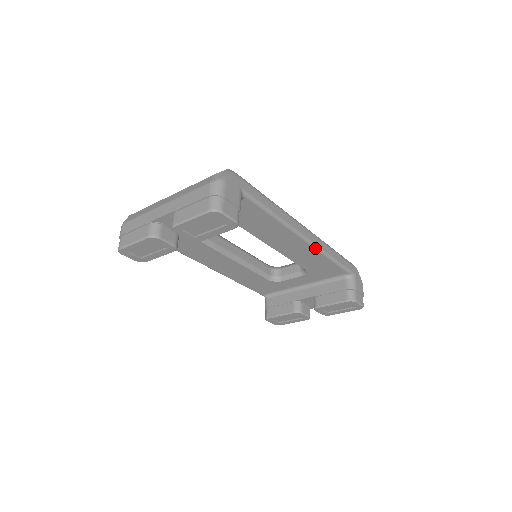
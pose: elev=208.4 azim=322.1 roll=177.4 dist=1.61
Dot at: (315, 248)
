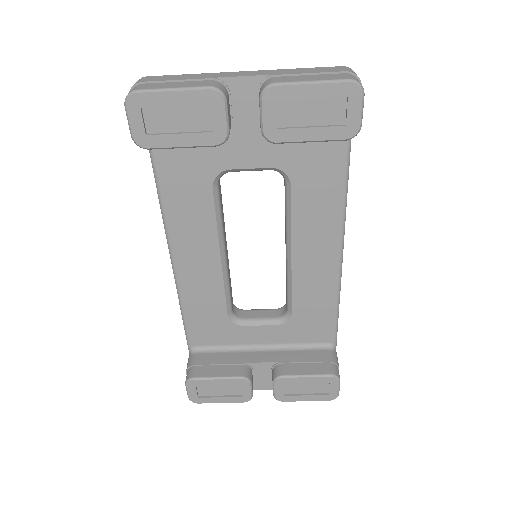
Dot at: (339, 274)
